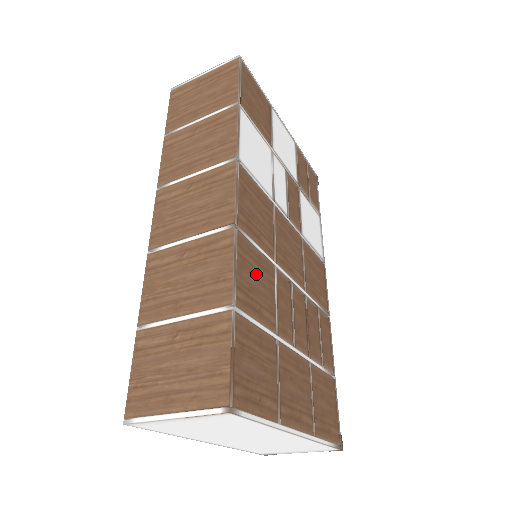
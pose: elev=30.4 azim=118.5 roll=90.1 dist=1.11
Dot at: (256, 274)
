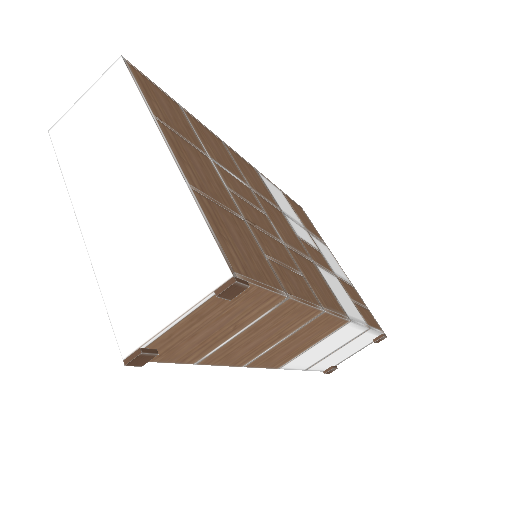
Dot at: (221, 151)
